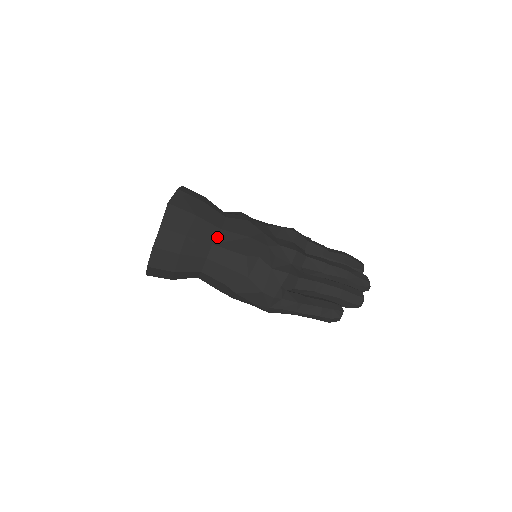
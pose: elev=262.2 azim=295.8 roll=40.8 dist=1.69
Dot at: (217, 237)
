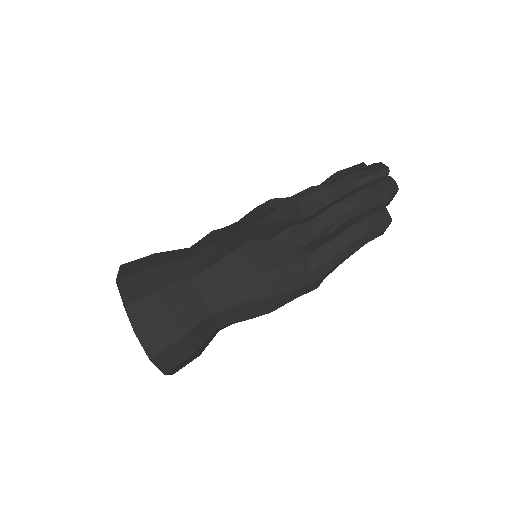
Dot at: (192, 267)
